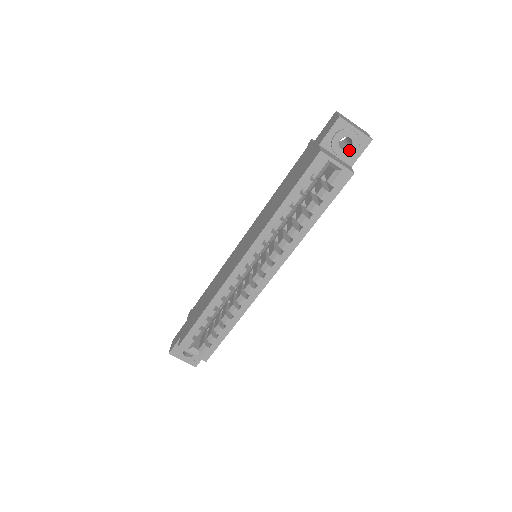
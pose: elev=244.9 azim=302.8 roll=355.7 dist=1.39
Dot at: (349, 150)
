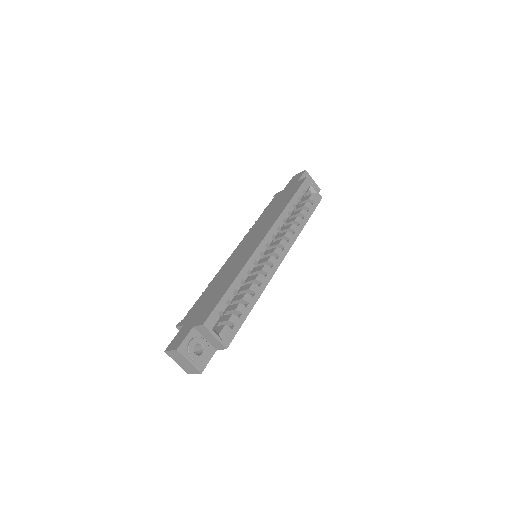
Dot at: occluded
